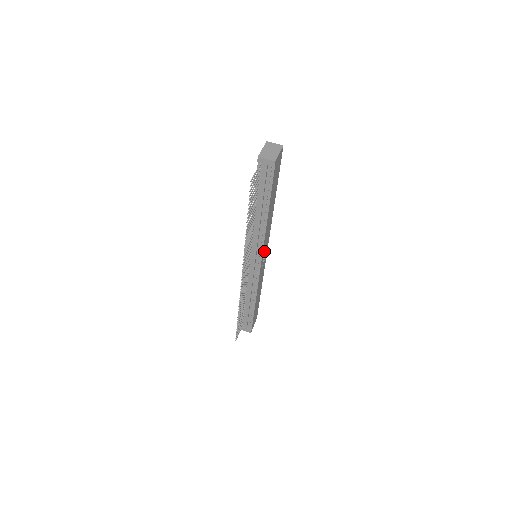
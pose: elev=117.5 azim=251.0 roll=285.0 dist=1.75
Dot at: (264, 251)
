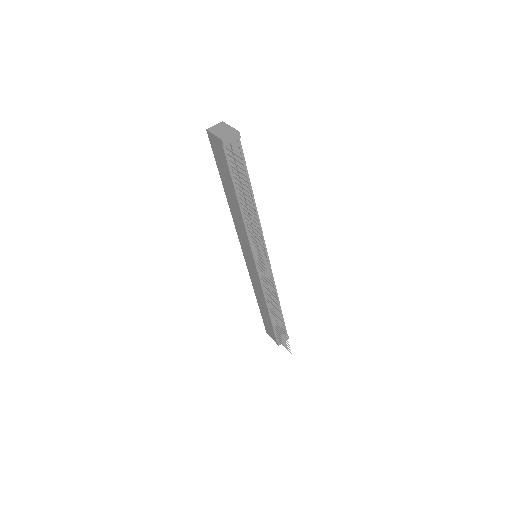
Dot at: occluded
